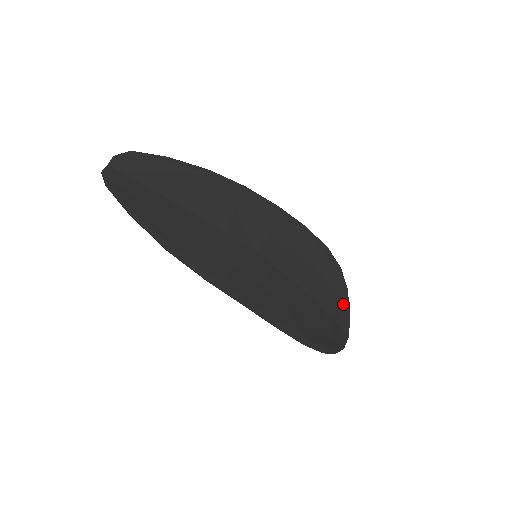
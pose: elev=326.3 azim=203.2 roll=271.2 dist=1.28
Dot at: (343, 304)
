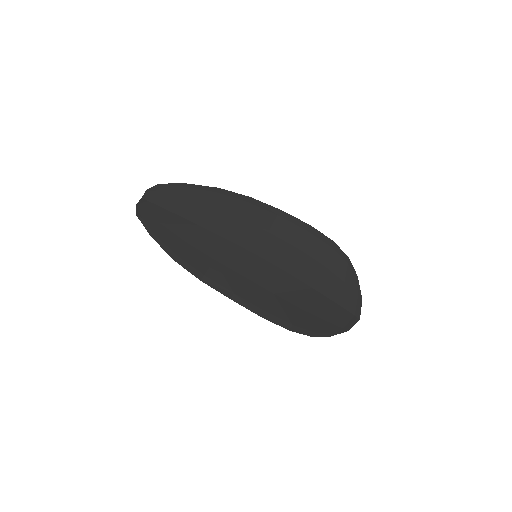
Dot at: (352, 291)
